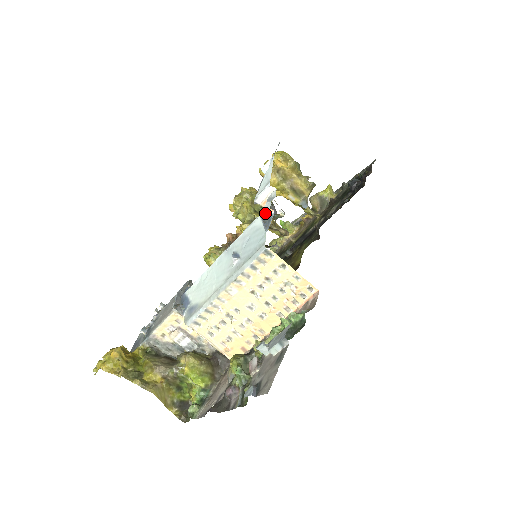
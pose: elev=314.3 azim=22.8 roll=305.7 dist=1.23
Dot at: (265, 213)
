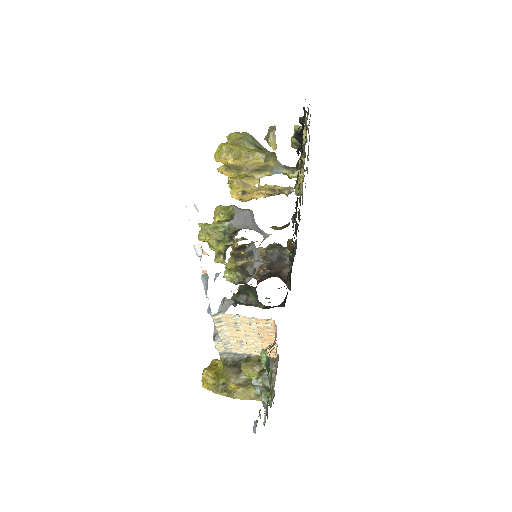
Dot at: (203, 273)
